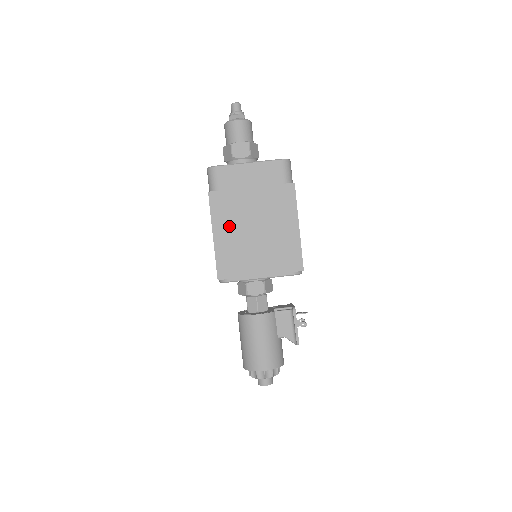
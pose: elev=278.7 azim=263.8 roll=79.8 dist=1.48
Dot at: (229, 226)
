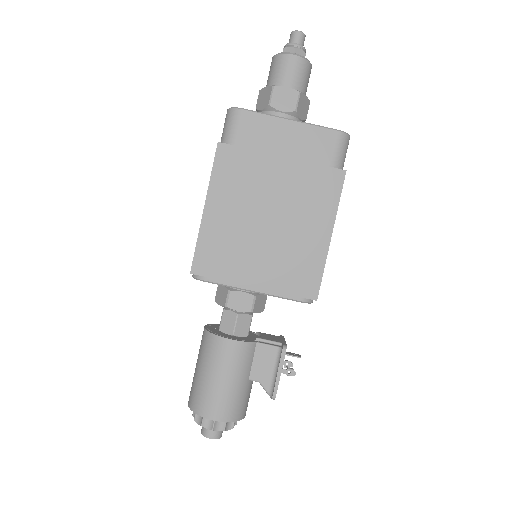
Dot at: (232, 201)
